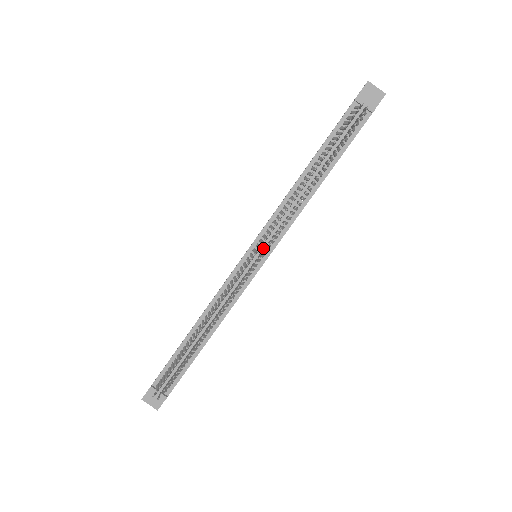
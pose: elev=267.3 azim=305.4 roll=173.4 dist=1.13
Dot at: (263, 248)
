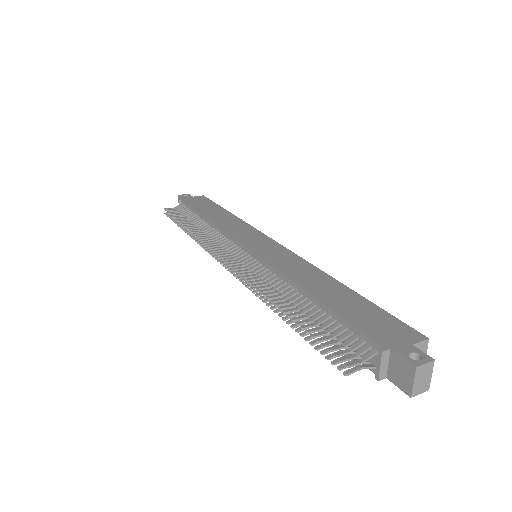
Dot at: occluded
